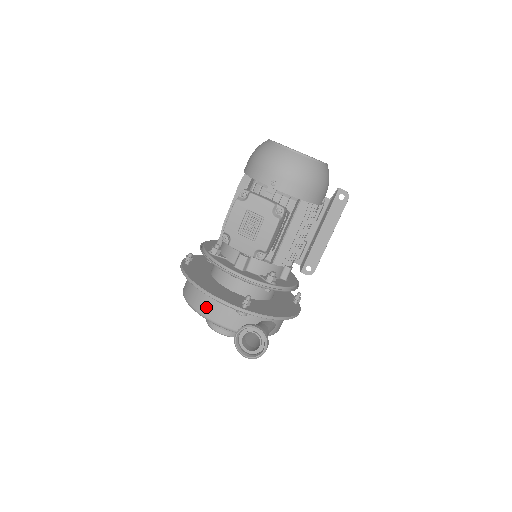
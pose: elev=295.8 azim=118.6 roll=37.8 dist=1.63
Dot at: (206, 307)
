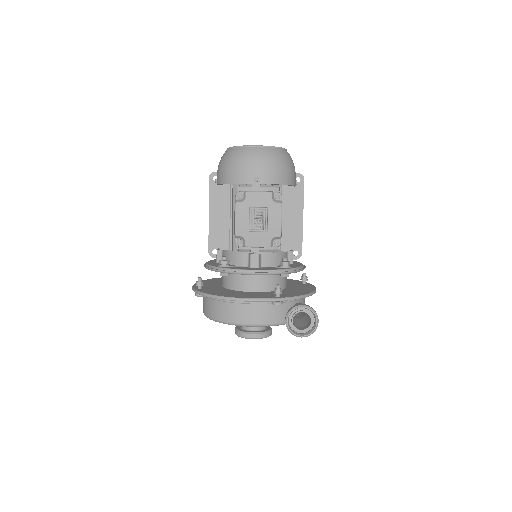
Dot at: (242, 315)
